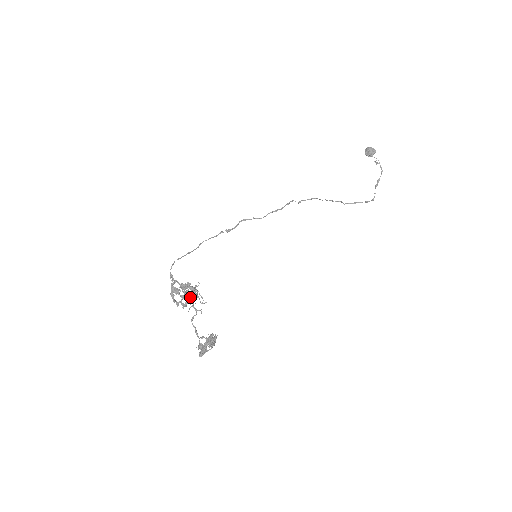
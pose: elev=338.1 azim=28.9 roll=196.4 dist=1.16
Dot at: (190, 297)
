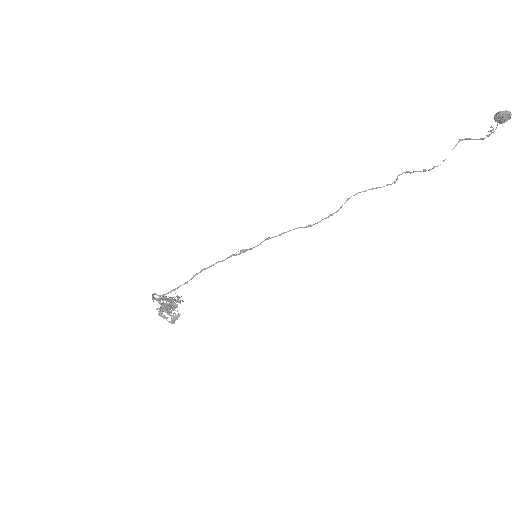
Dot at: occluded
